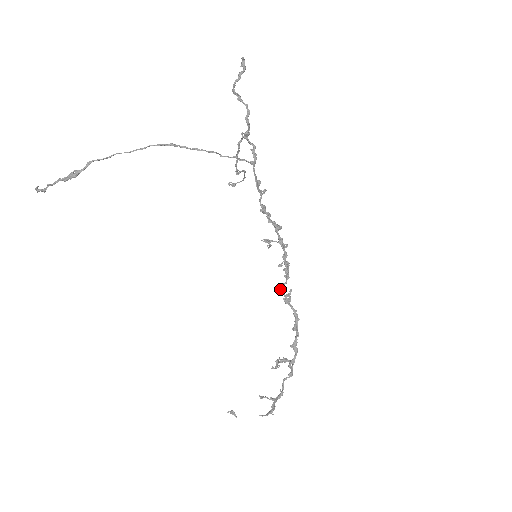
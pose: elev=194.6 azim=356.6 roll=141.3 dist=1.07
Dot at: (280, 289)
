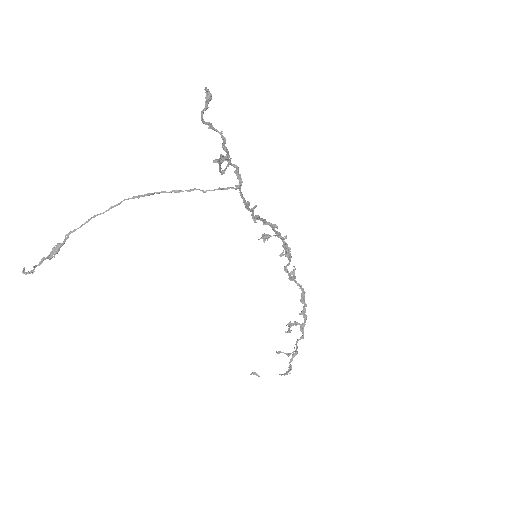
Dot at: (284, 270)
